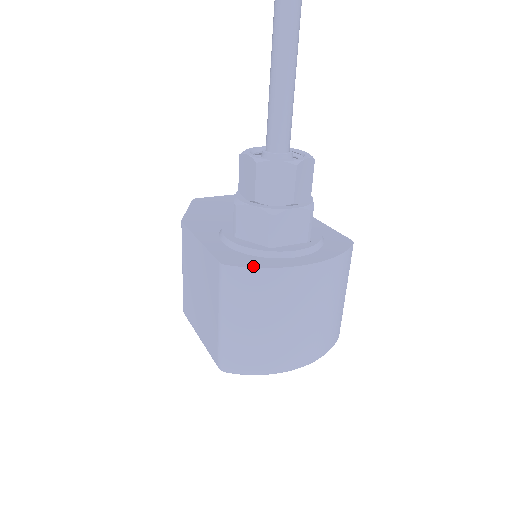
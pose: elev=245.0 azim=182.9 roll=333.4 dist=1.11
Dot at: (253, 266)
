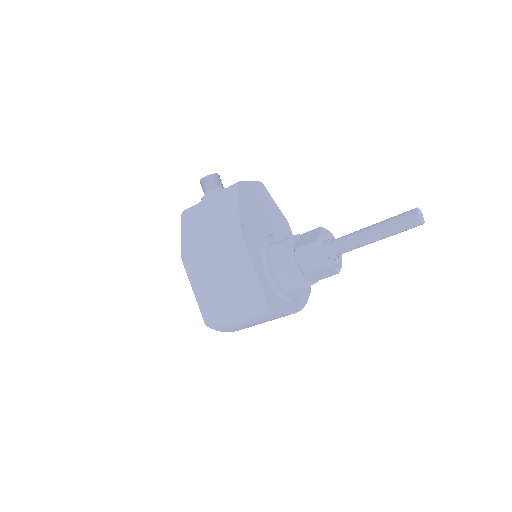
Dot at: (281, 311)
